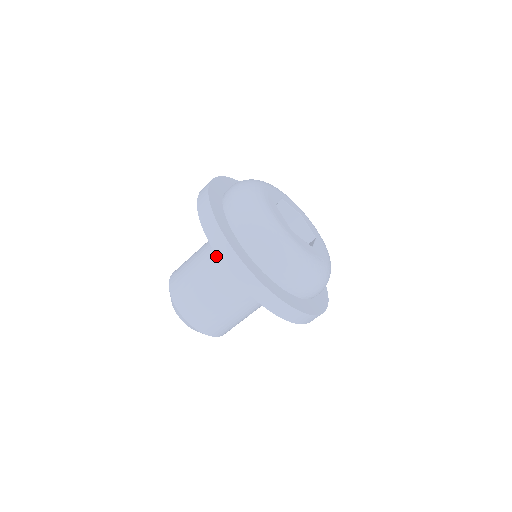
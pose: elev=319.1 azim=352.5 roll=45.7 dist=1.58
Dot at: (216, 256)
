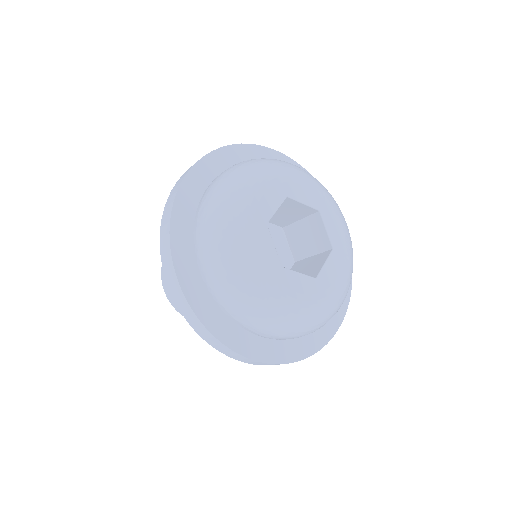
Dot at: occluded
